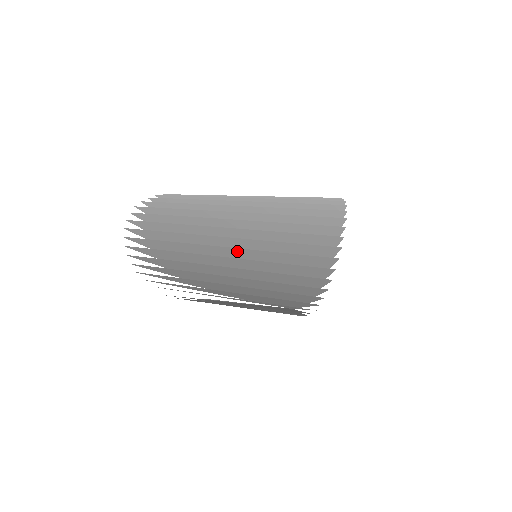
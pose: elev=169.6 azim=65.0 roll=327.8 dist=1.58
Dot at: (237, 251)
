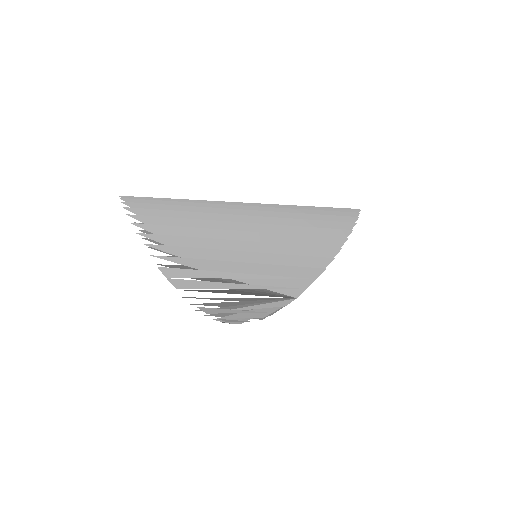
Dot at: occluded
